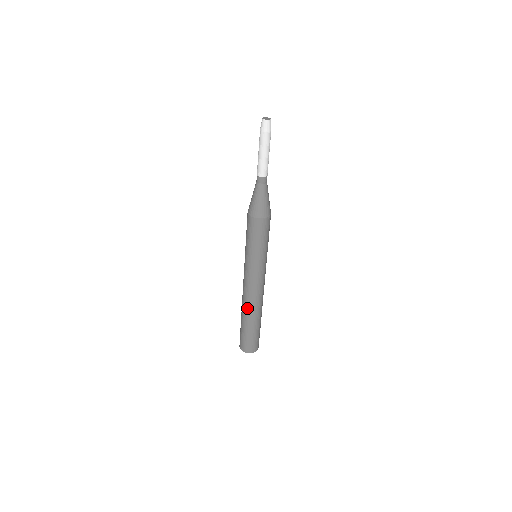
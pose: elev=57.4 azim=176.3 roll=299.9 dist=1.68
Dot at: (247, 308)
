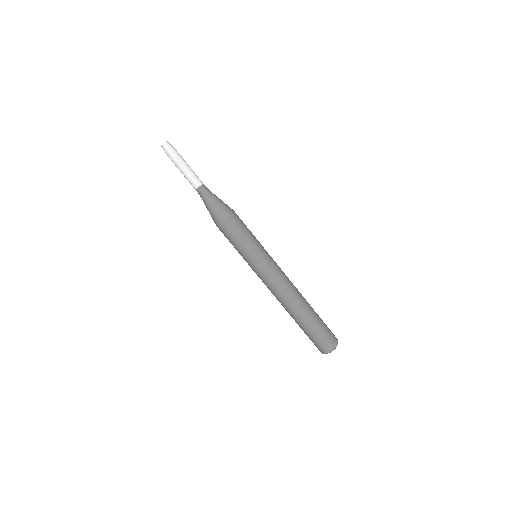
Dot at: (287, 308)
